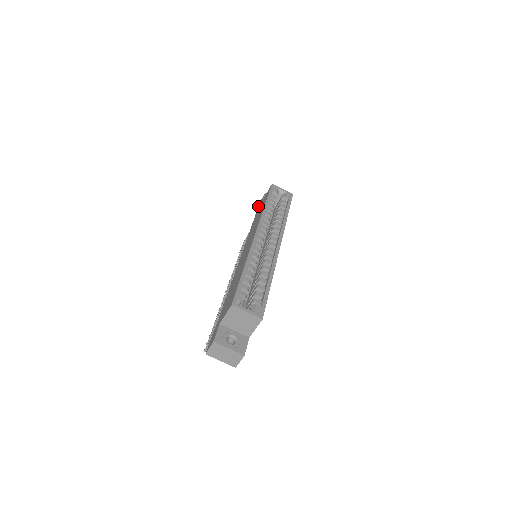
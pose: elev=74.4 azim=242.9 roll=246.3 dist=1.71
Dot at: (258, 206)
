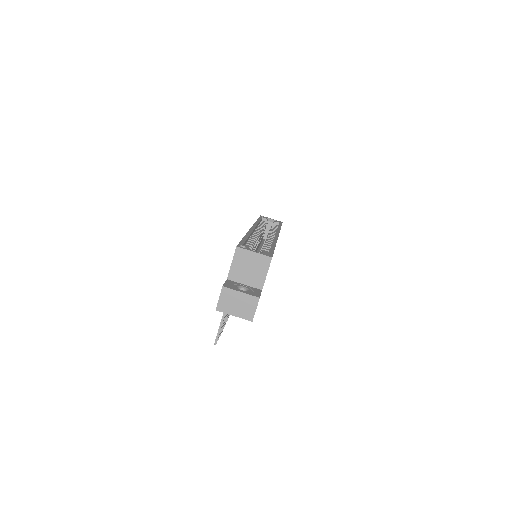
Dot at: occluded
